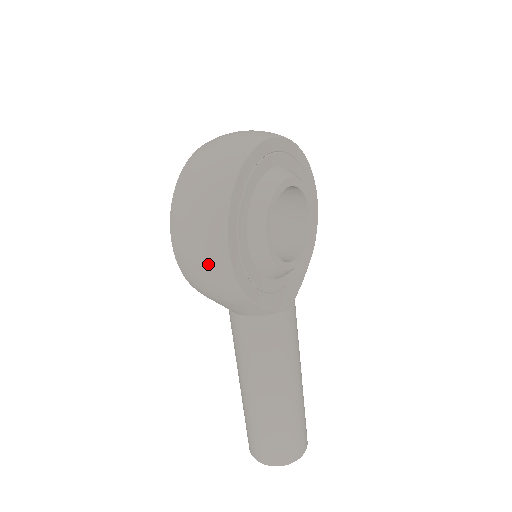
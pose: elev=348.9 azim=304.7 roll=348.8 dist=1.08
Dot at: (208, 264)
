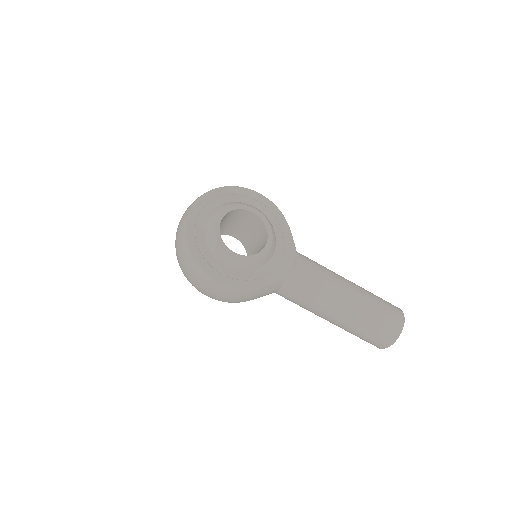
Dot at: (221, 294)
